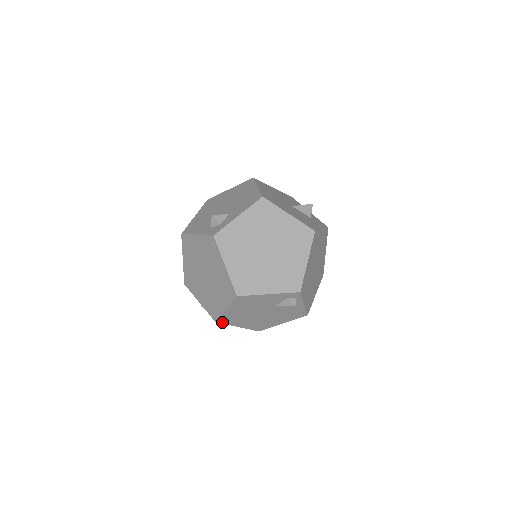
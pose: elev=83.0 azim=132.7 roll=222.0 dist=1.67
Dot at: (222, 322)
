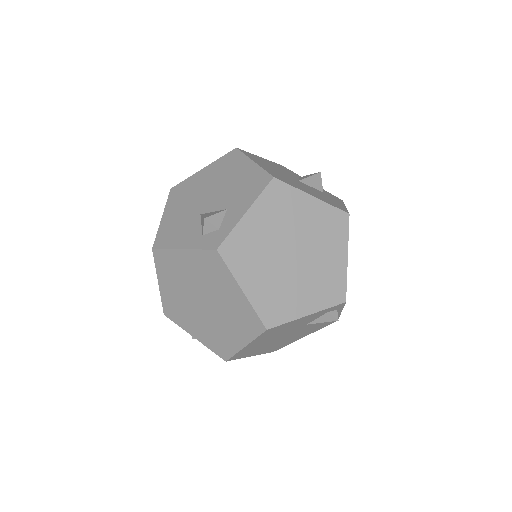
Dot at: (234, 359)
